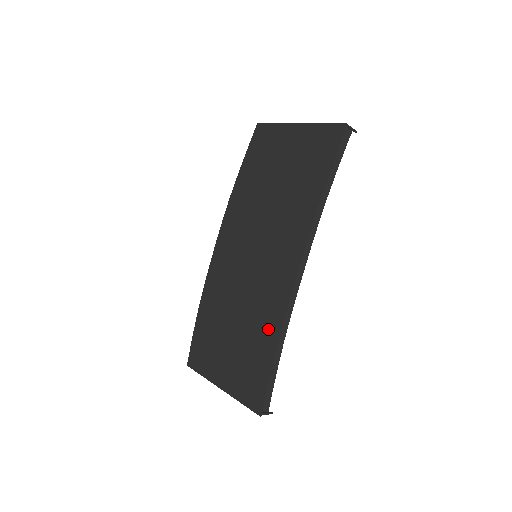
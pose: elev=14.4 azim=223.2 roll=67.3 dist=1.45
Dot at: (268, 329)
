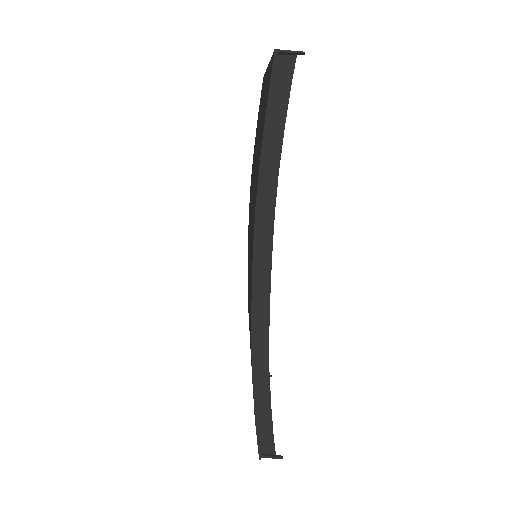
Dot at: occluded
